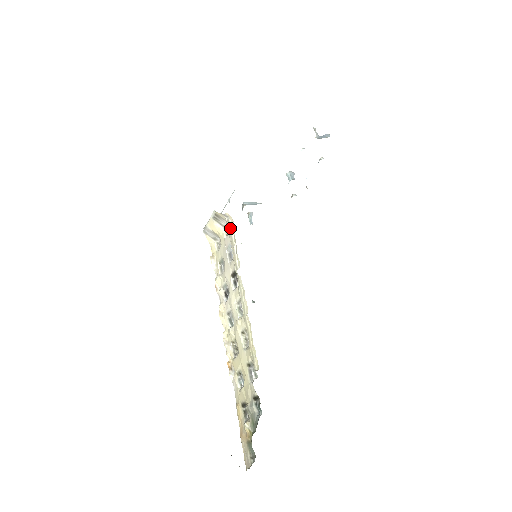
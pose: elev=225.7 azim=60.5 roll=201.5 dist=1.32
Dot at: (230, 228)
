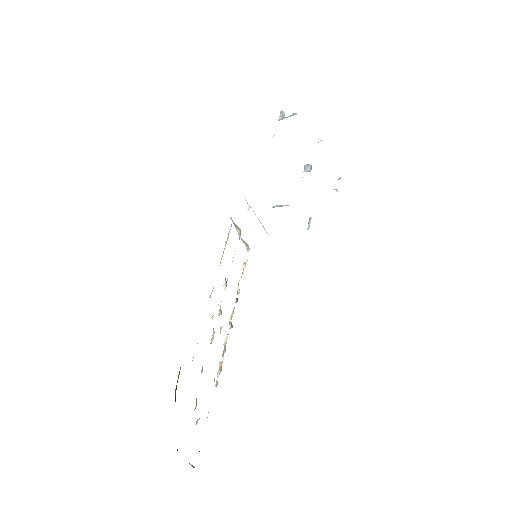
Dot at: occluded
